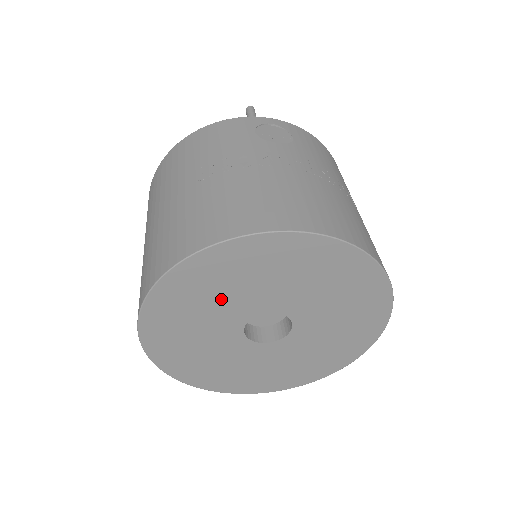
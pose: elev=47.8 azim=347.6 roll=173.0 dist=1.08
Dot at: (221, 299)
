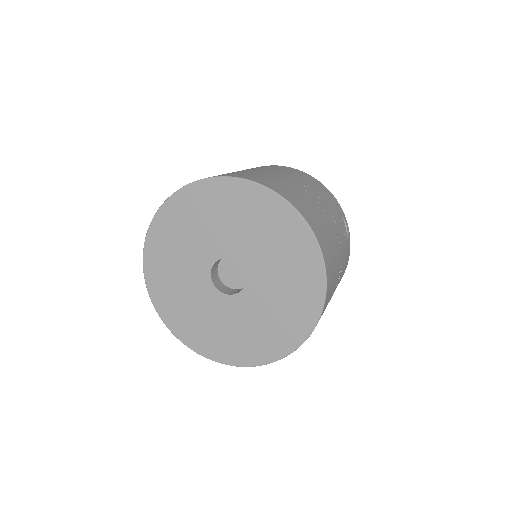
Dot at: (243, 228)
